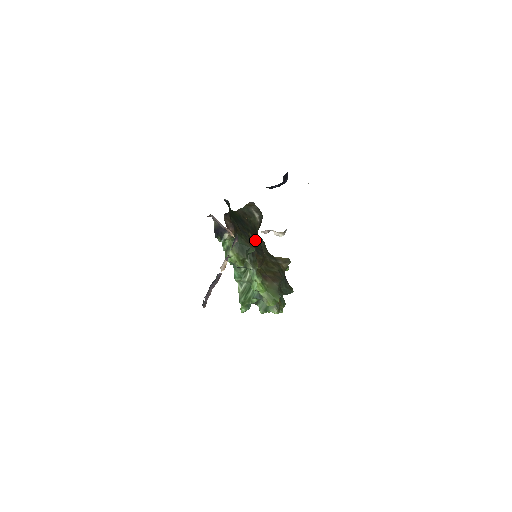
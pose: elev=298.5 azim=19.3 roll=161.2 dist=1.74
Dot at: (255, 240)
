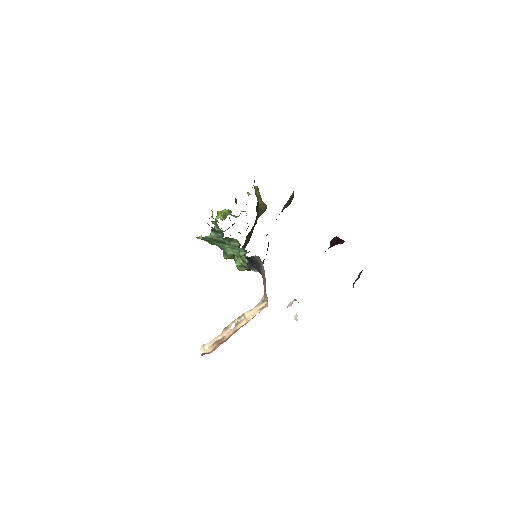
Dot at: occluded
